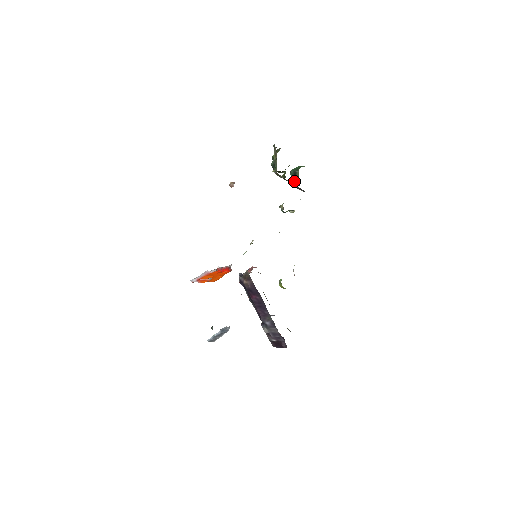
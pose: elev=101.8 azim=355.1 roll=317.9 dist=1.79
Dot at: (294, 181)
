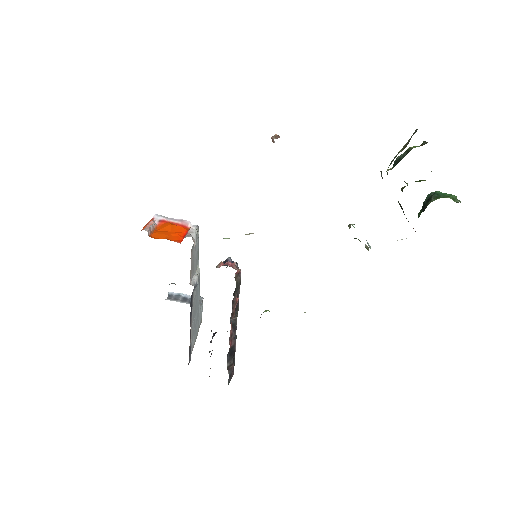
Dot at: (421, 209)
